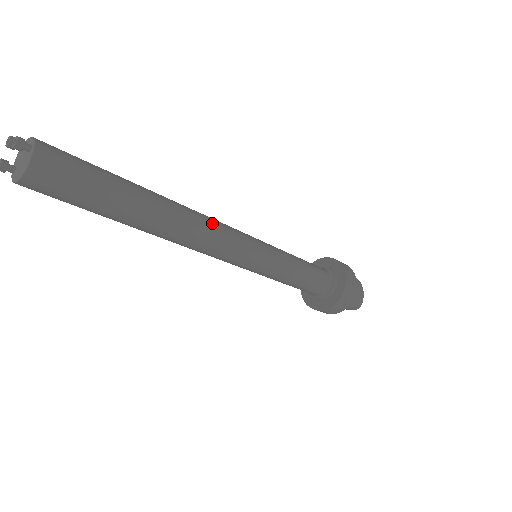
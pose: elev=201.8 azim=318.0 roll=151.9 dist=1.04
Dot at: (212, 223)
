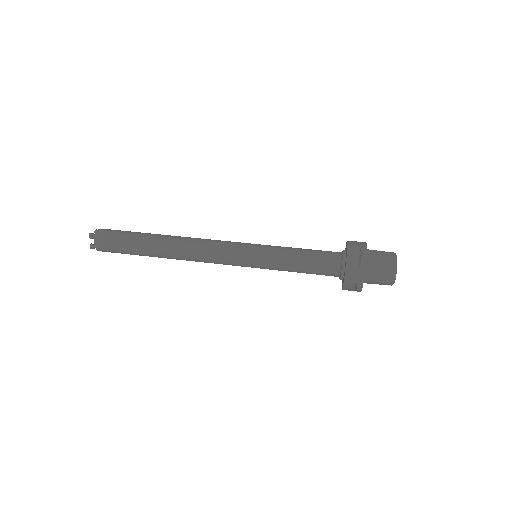
Dot at: (201, 261)
